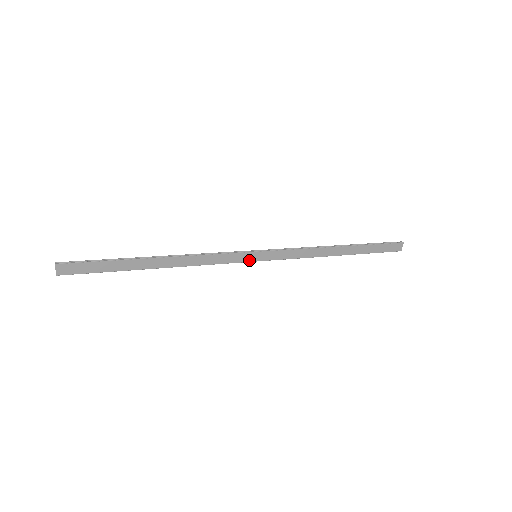
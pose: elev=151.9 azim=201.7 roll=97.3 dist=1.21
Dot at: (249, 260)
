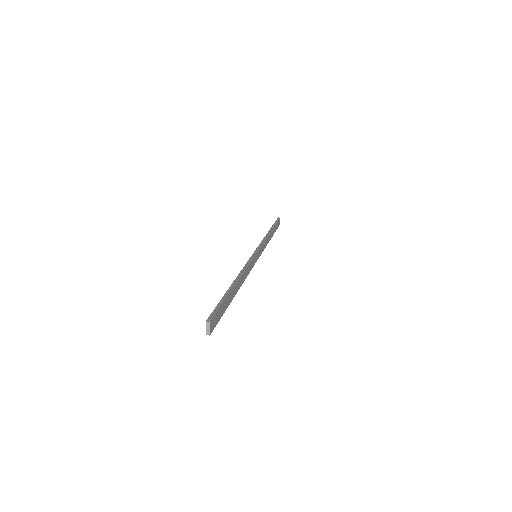
Dot at: (256, 261)
